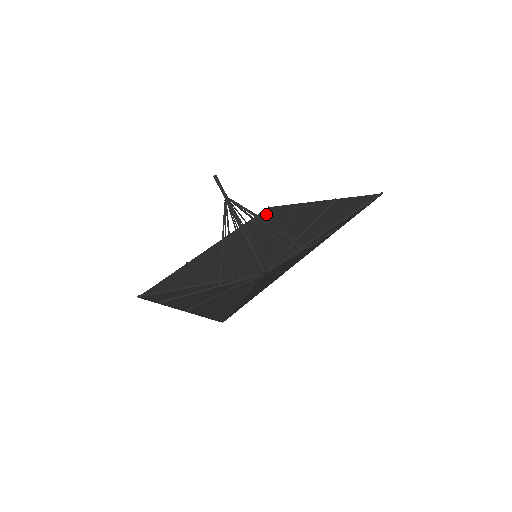
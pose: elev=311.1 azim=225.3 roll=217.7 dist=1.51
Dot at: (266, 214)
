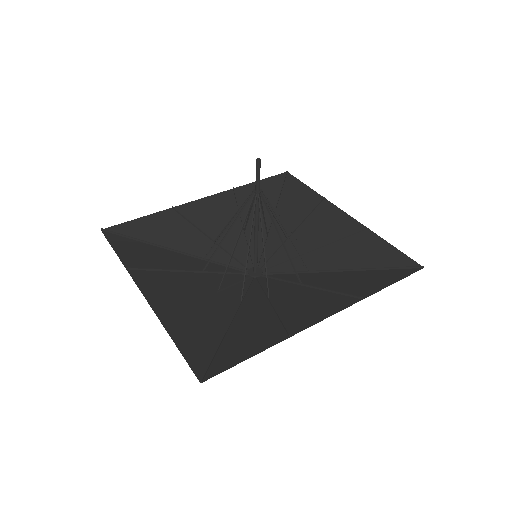
Dot at: (281, 181)
